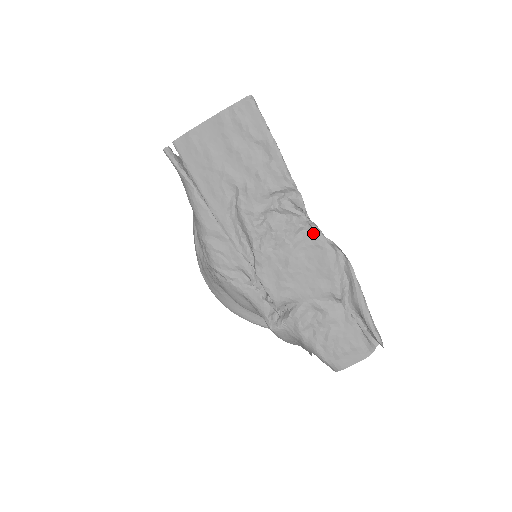
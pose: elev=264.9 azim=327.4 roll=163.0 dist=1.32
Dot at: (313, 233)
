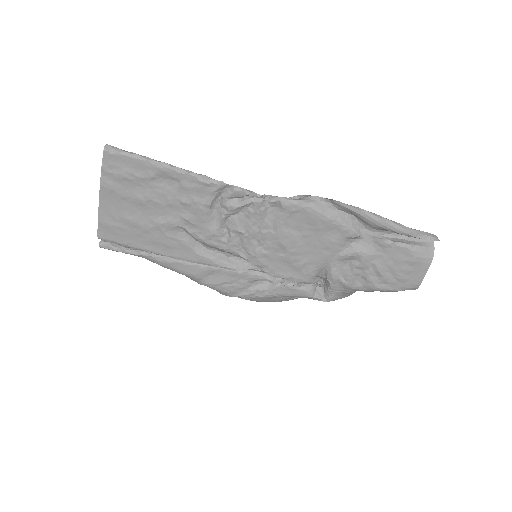
Dot at: (278, 206)
